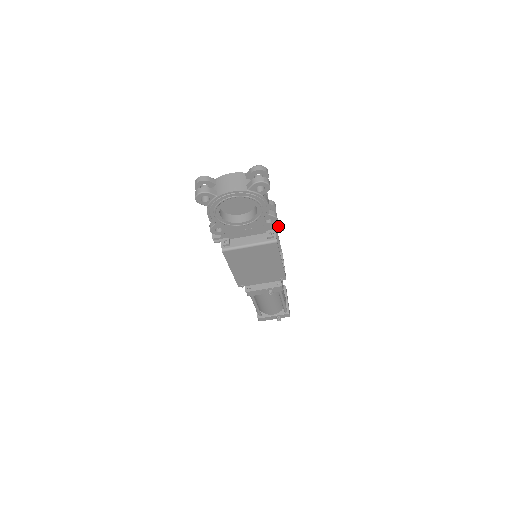
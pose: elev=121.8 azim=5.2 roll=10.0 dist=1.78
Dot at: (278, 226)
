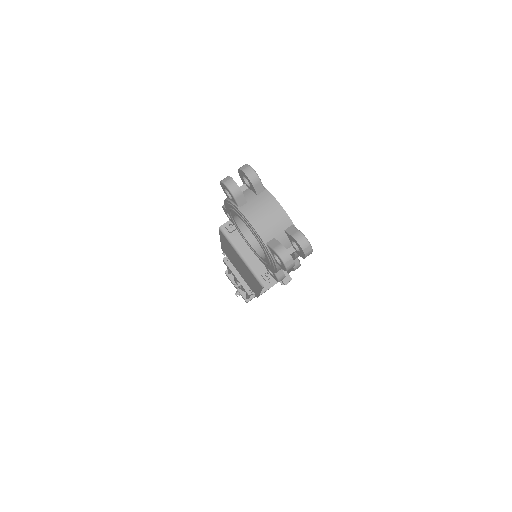
Dot at: occluded
